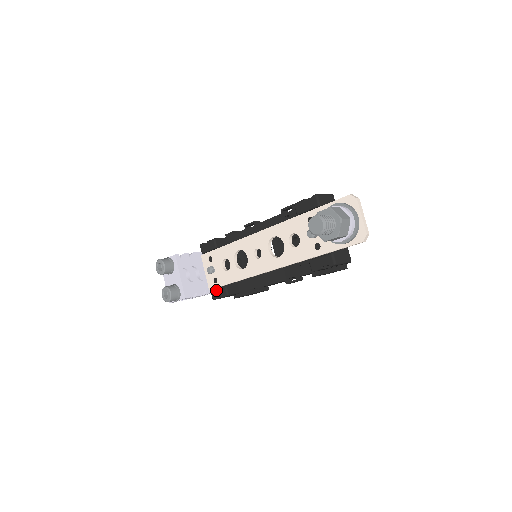
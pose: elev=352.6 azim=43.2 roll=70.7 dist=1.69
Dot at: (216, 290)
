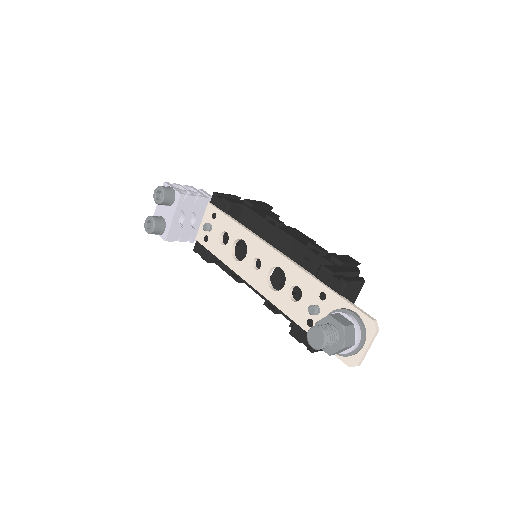
Dot at: (201, 247)
